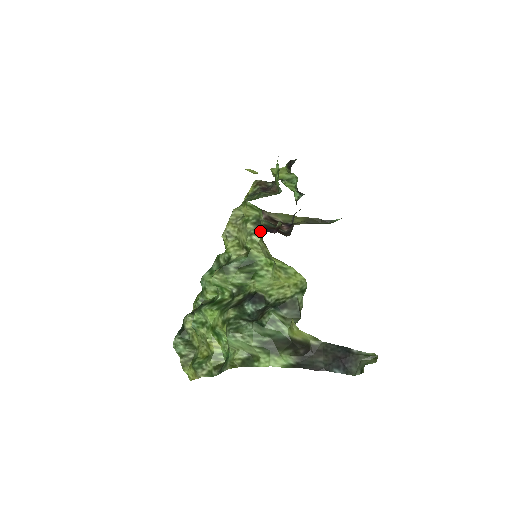
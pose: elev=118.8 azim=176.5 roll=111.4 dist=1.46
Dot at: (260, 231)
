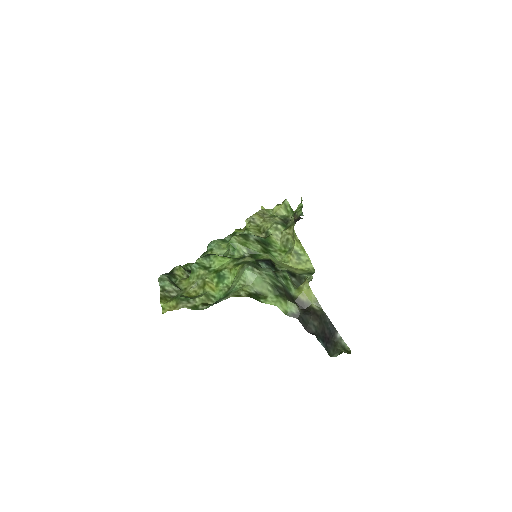
Dot at: (285, 225)
